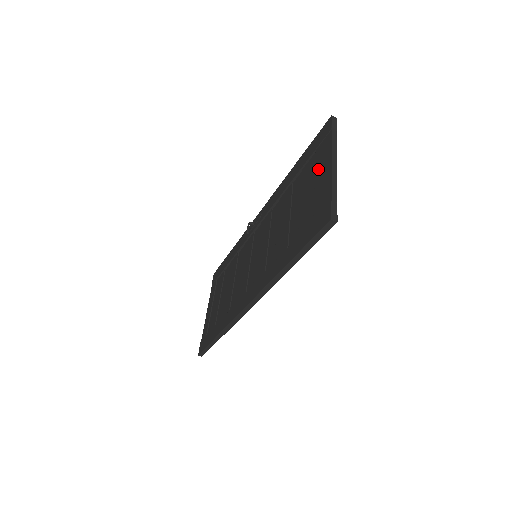
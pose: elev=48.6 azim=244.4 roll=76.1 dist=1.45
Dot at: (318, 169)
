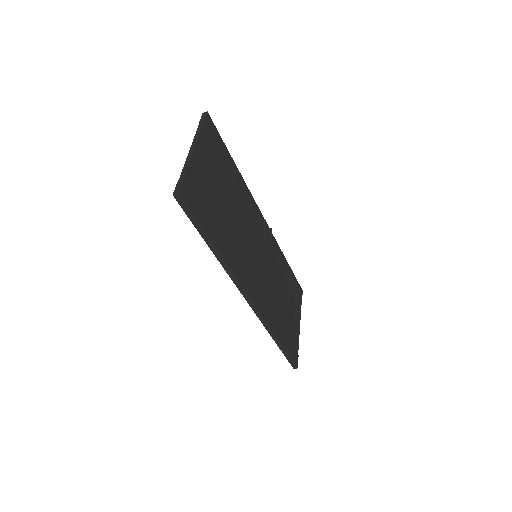
Dot at: occluded
